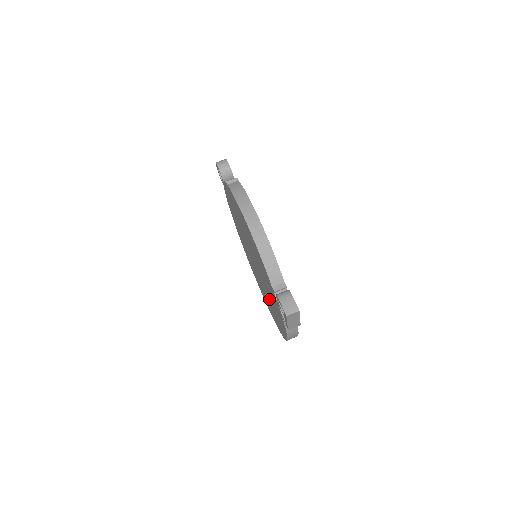
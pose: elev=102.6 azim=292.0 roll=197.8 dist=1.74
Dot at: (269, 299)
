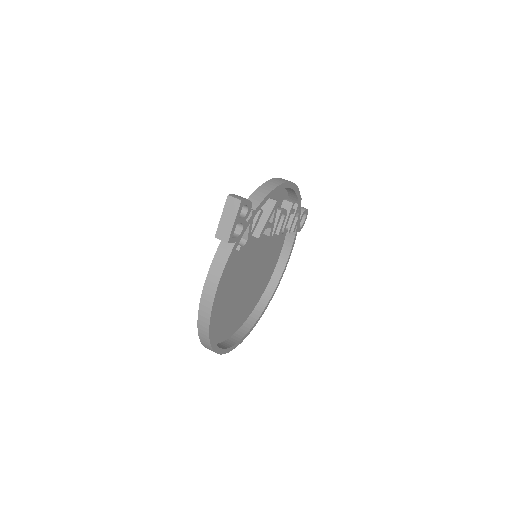
Dot at: (227, 288)
